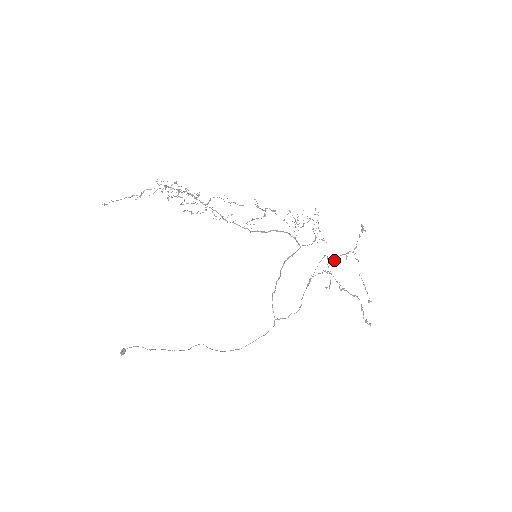
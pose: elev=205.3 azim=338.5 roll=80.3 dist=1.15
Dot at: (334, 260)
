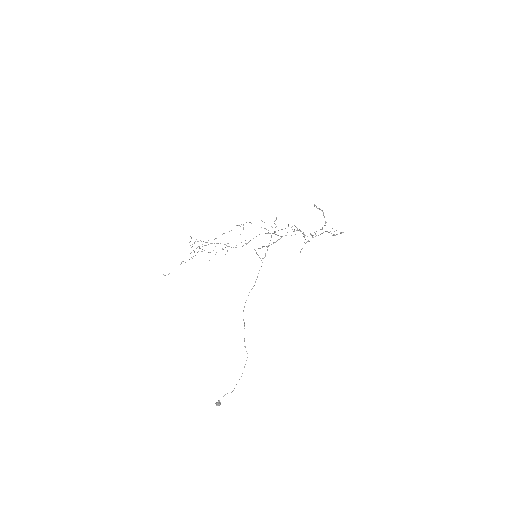
Dot at: occluded
